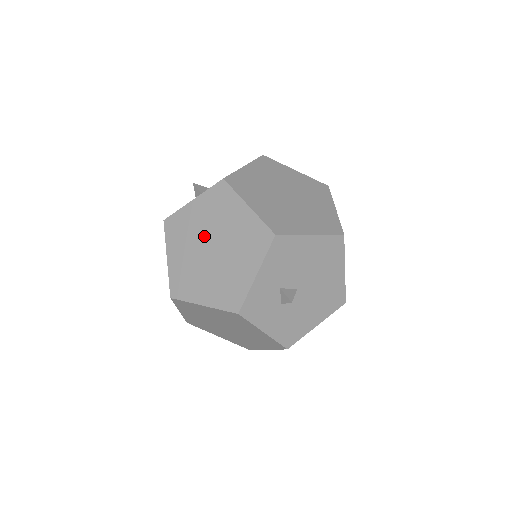
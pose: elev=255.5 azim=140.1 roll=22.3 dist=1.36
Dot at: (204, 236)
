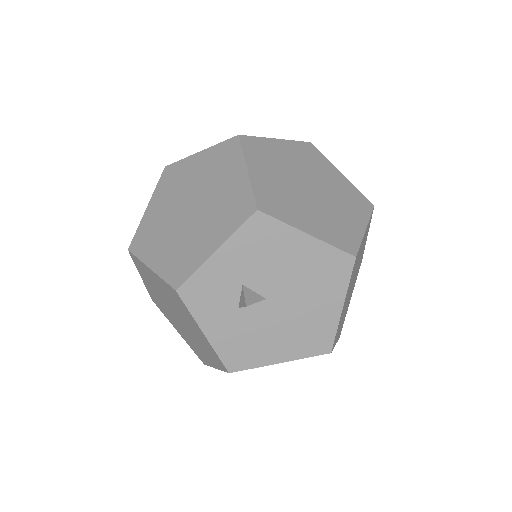
Dot at: (190, 192)
